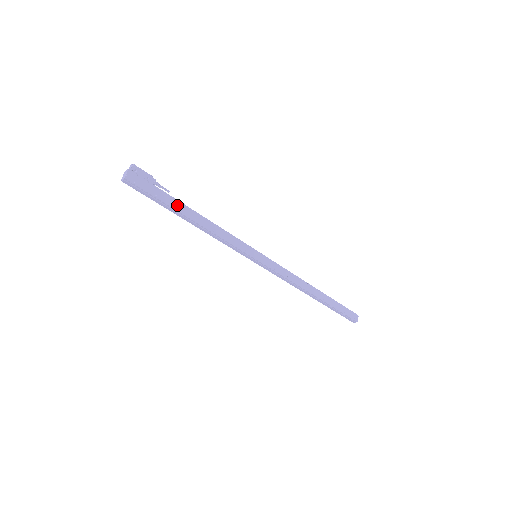
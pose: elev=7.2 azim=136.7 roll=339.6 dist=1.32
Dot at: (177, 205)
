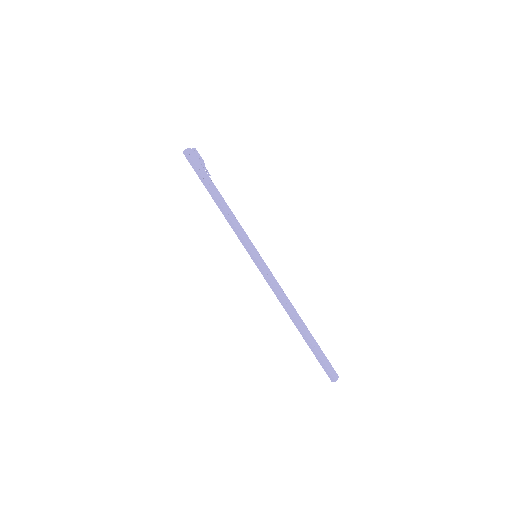
Dot at: (211, 184)
